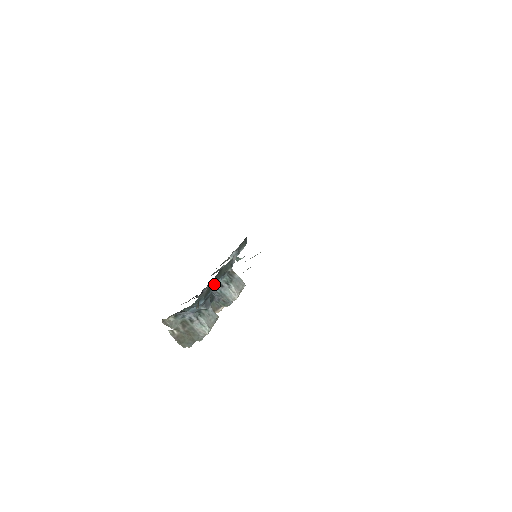
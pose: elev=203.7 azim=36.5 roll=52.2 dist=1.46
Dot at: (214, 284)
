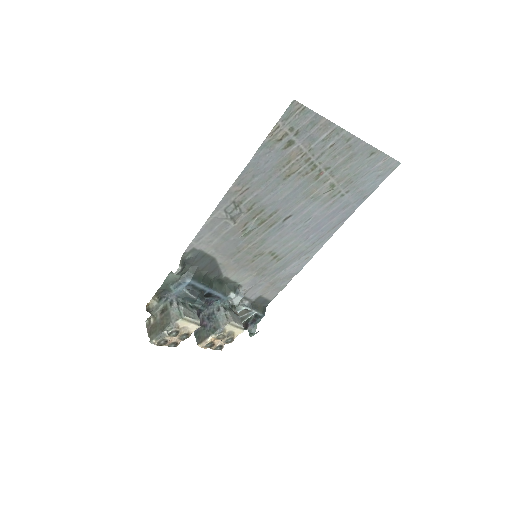
Dot at: (210, 285)
